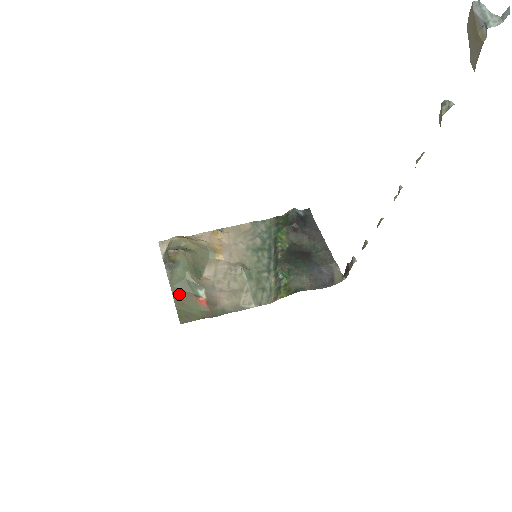
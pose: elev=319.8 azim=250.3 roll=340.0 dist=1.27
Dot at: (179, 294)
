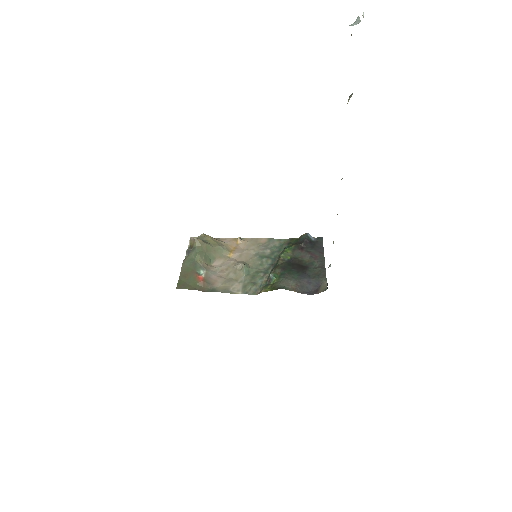
Dot at: (186, 270)
